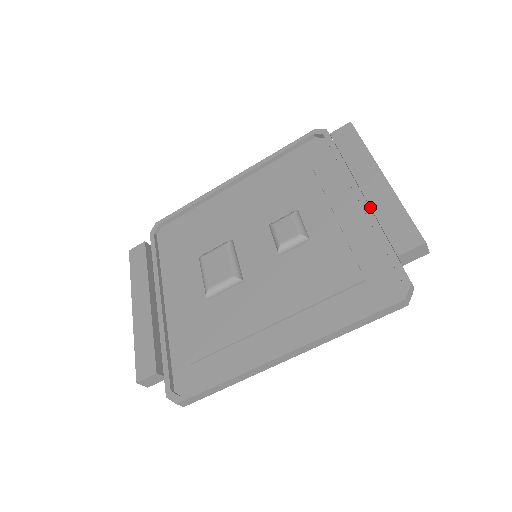
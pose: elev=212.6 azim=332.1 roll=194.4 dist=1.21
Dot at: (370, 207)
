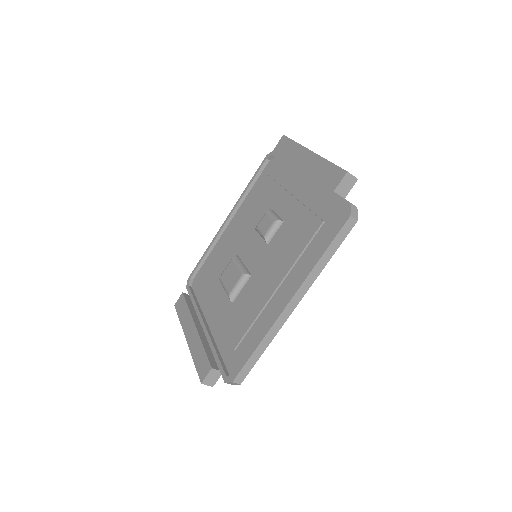
Dot at: occluded
